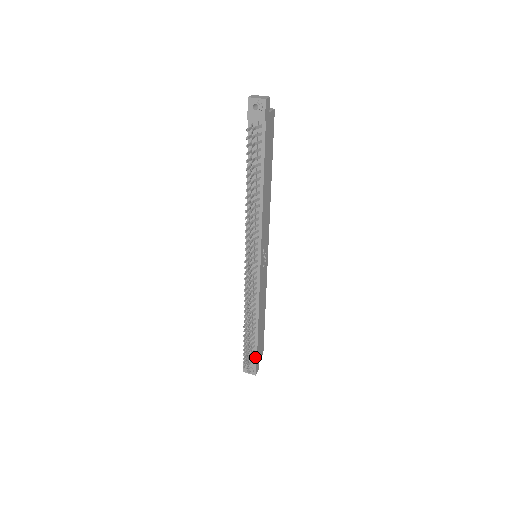
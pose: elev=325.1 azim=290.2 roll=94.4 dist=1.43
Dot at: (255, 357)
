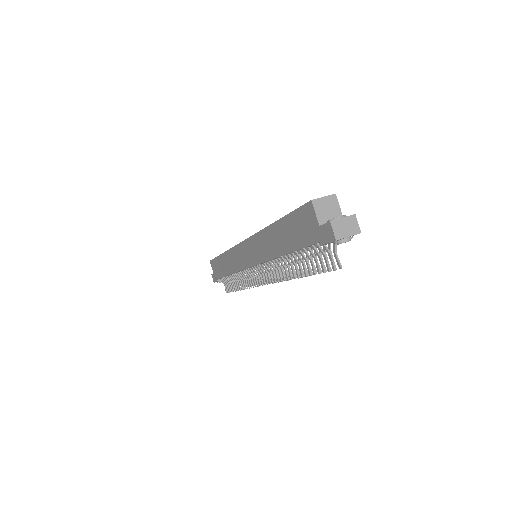
Dot at: occluded
